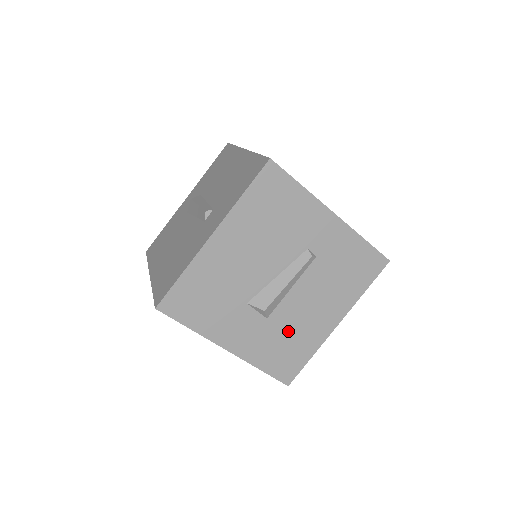
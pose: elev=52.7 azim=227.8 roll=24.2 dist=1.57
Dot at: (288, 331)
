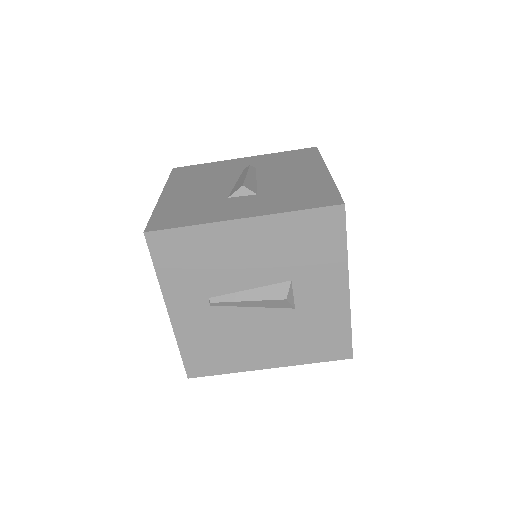
Dot at: (288, 190)
